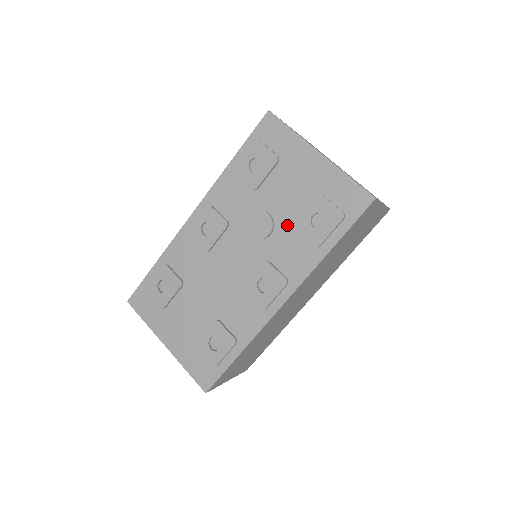
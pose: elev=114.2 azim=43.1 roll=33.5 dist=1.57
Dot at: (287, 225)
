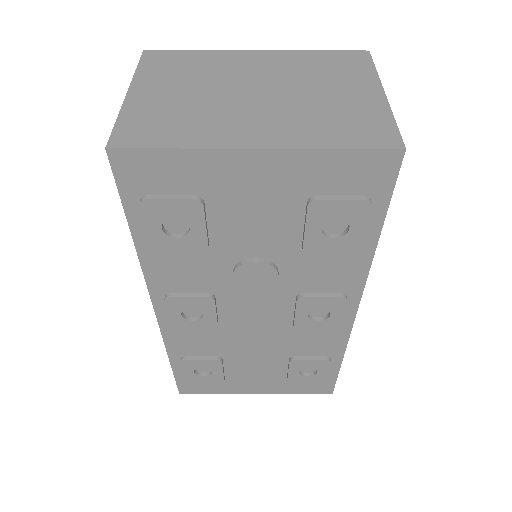
Dot at: (292, 253)
